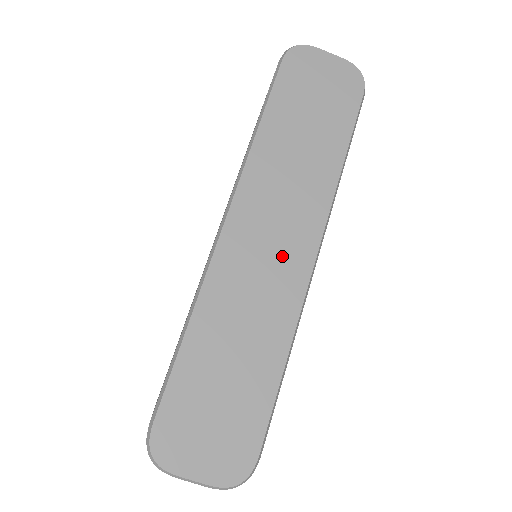
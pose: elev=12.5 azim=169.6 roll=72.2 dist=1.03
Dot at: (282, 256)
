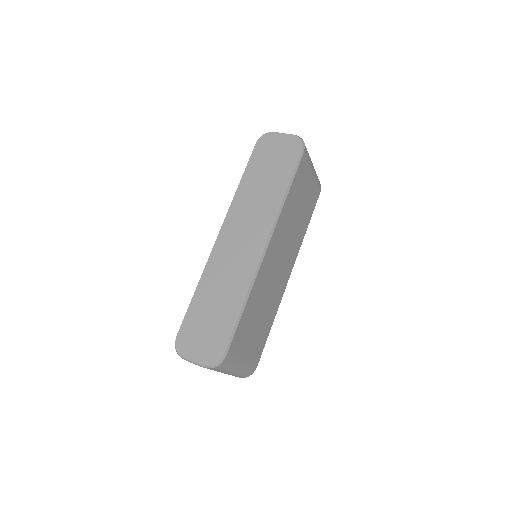
Dot at: (246, 249)
